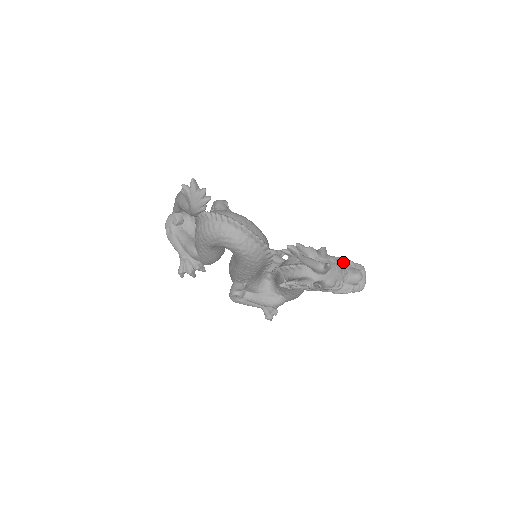
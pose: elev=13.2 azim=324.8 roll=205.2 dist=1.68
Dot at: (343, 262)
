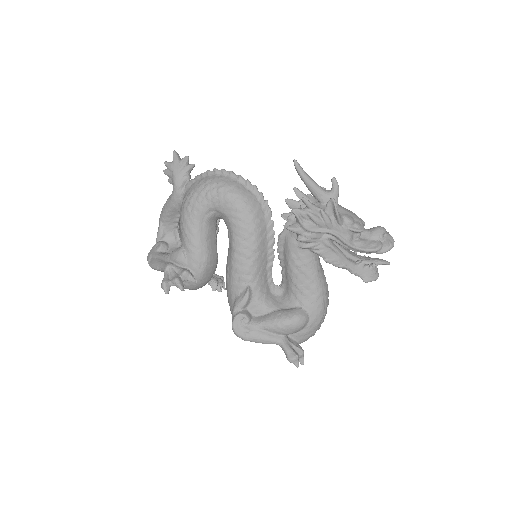
Dot at: occluded
